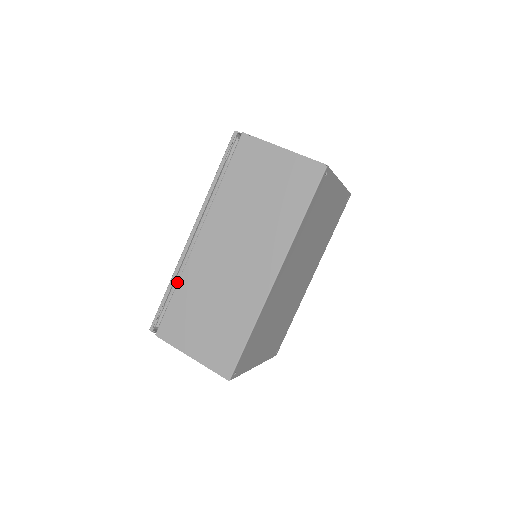
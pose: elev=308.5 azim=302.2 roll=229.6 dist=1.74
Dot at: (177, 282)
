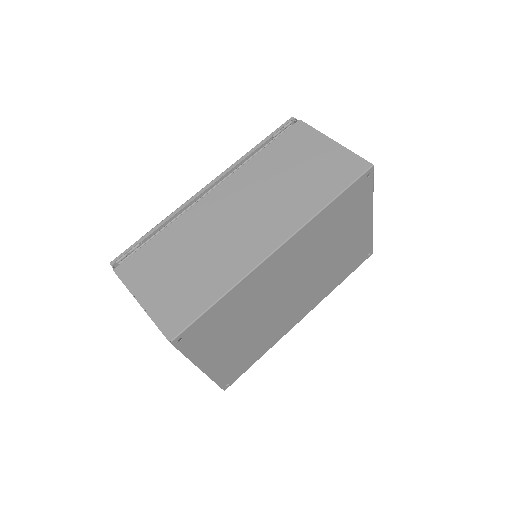
Dot at: occluded
